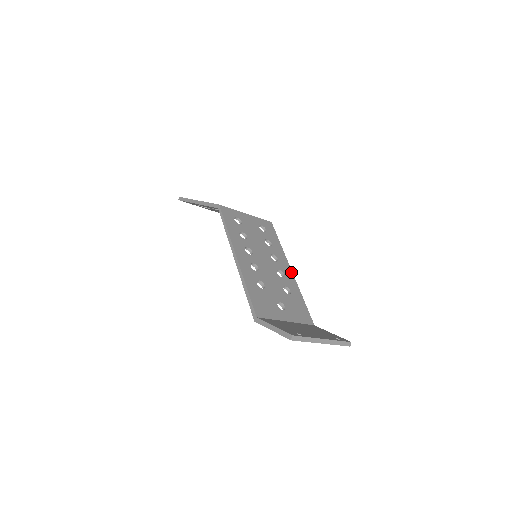
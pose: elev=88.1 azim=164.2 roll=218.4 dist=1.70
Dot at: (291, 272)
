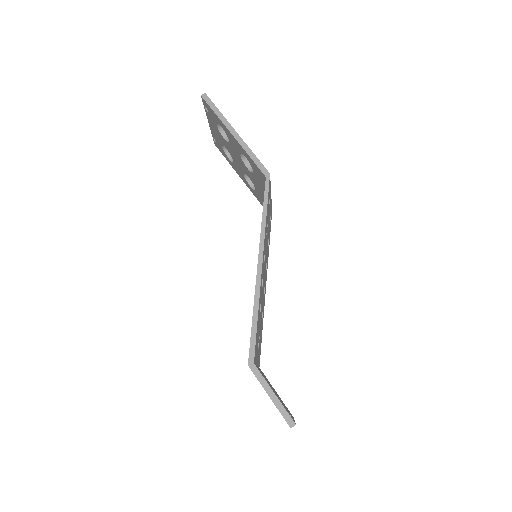
Dot at: occluded
